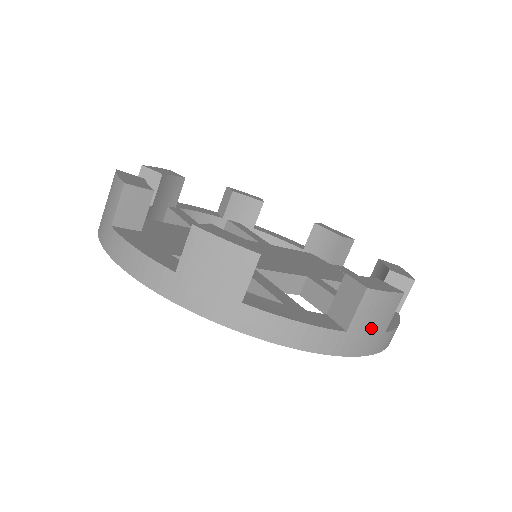
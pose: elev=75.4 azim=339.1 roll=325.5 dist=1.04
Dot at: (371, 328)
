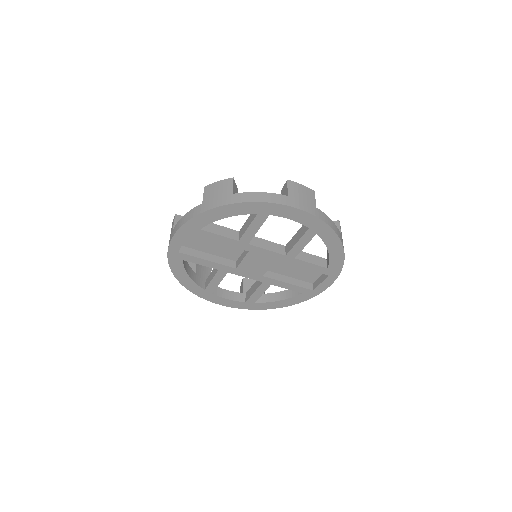
Dot at: (303, 199)
